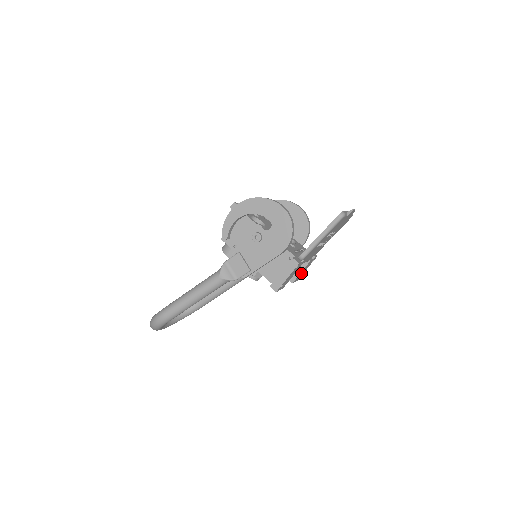
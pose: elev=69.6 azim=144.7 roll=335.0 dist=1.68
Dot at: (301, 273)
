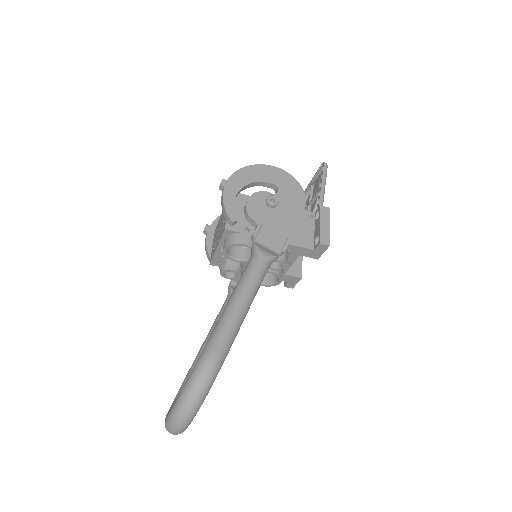
Dot at: occluded
